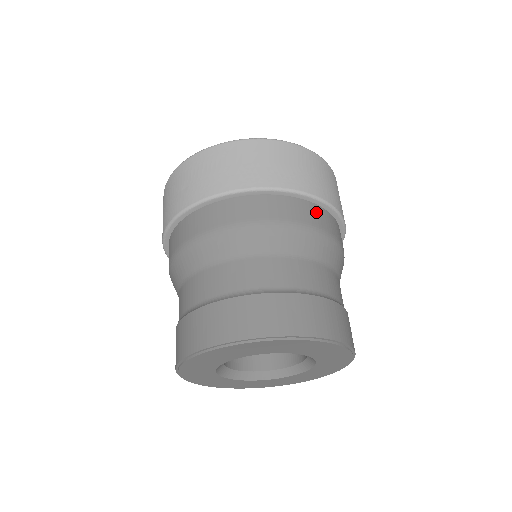
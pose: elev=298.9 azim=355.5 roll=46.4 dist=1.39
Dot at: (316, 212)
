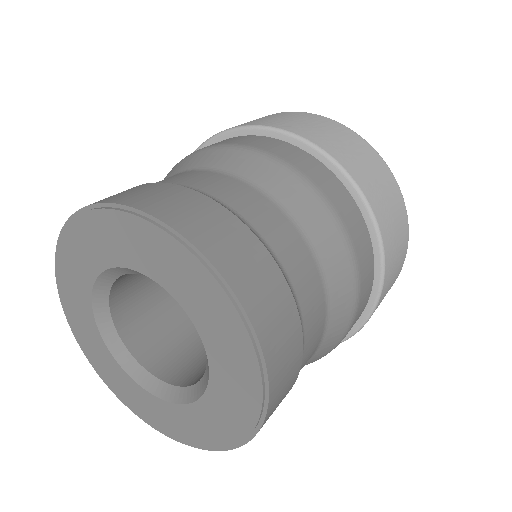
Dot at: occluded
